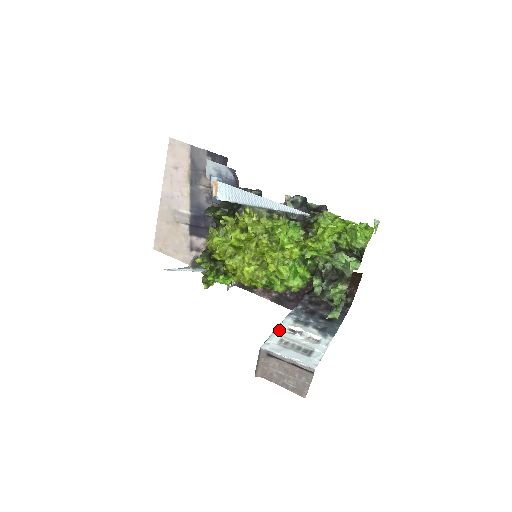
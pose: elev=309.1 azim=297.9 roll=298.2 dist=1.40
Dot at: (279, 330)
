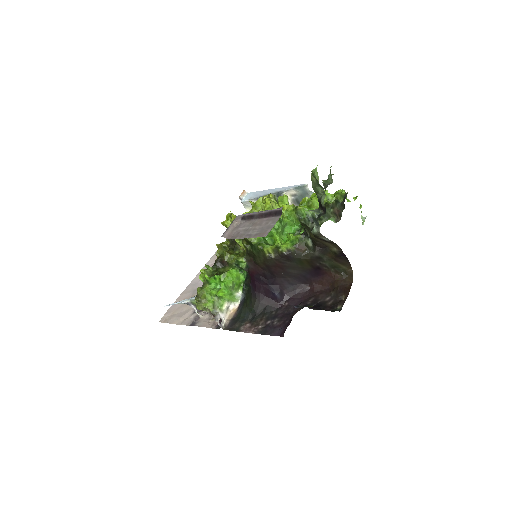
Dot at: occluded
